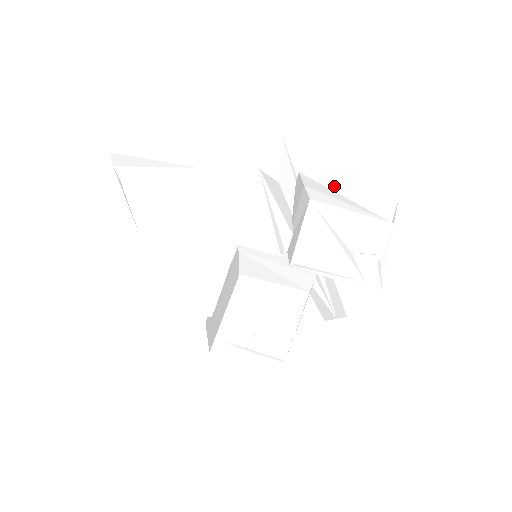
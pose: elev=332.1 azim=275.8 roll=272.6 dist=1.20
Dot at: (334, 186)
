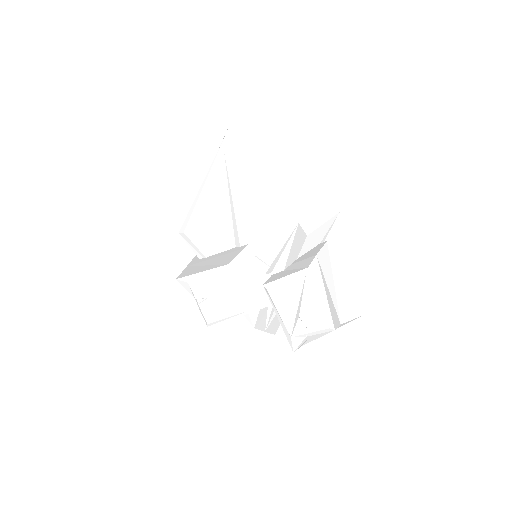
Dot at: (336, 270)
